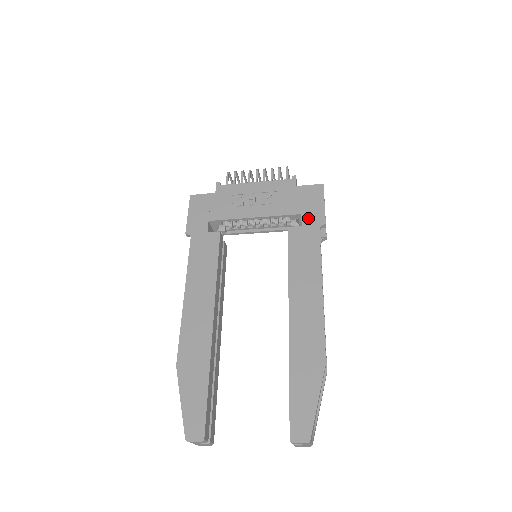
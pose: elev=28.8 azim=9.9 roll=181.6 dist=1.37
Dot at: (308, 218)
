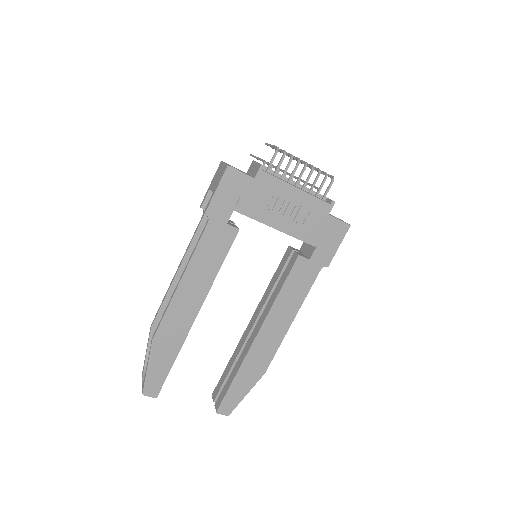
Dot at: (319, 254)
